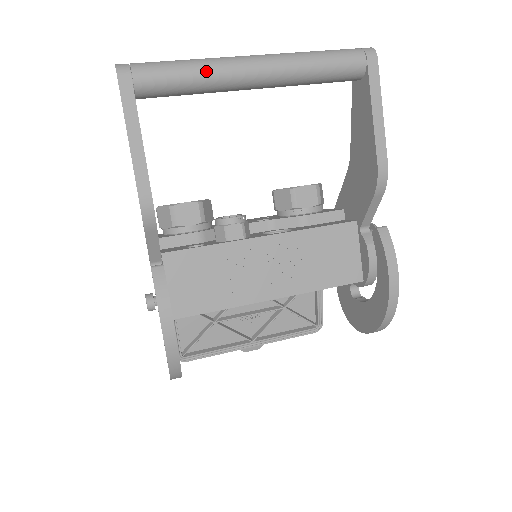
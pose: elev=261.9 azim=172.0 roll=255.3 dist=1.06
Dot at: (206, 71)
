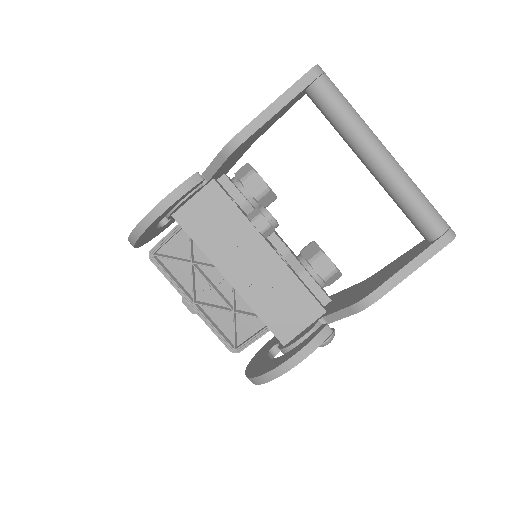
Dot at: (354, 125)
